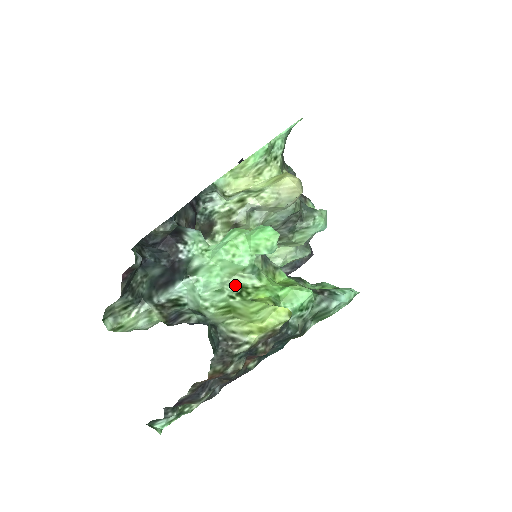
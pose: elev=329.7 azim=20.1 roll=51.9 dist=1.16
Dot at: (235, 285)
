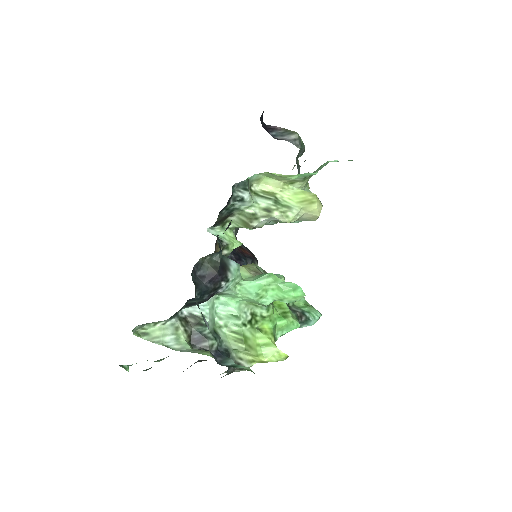
Dot at: (248, 312)
